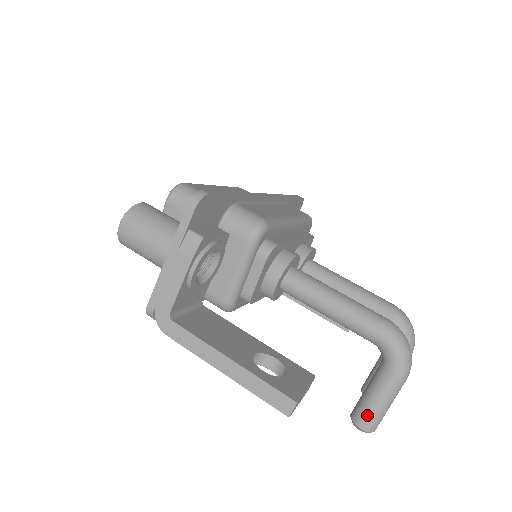
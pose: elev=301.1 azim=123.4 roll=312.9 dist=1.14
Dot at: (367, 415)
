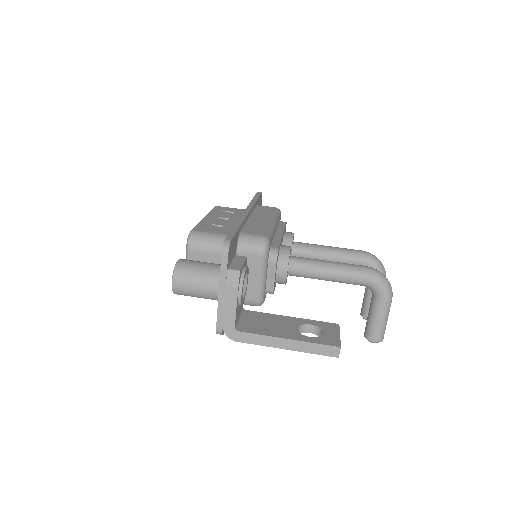
Dot at: (376, 332)
